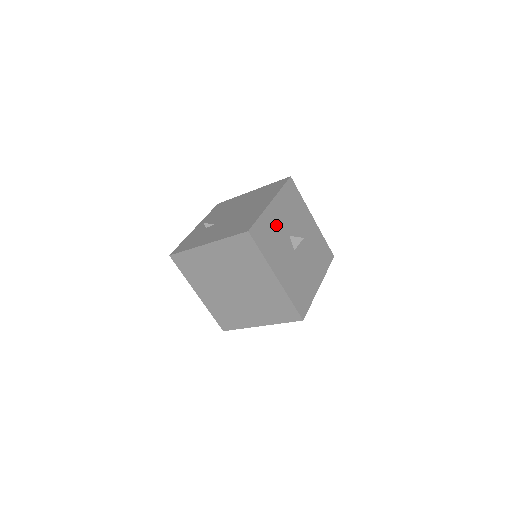
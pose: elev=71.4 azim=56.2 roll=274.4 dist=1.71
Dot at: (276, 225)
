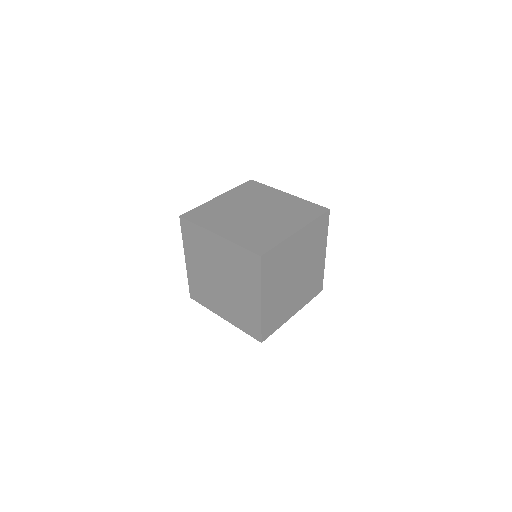
Dot at: occluded
